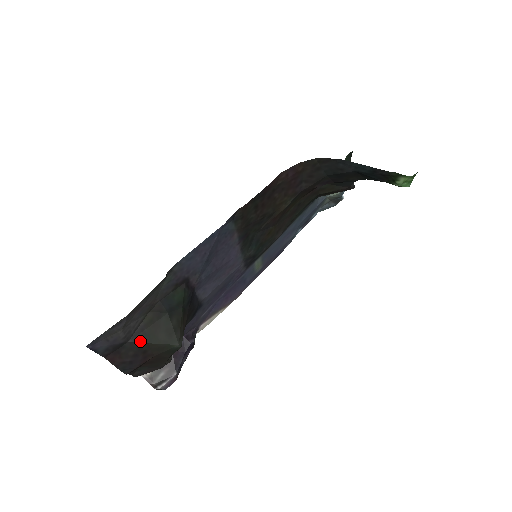
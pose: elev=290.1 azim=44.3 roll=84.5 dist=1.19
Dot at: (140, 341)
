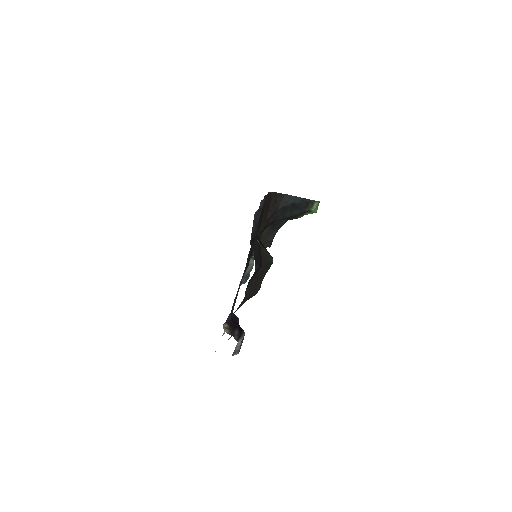
Dot at: (259, 243)
